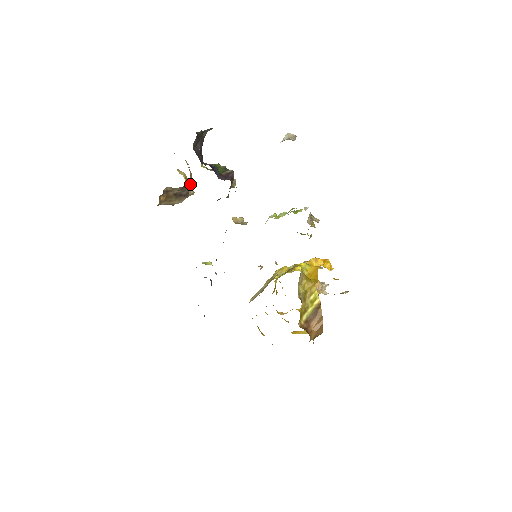
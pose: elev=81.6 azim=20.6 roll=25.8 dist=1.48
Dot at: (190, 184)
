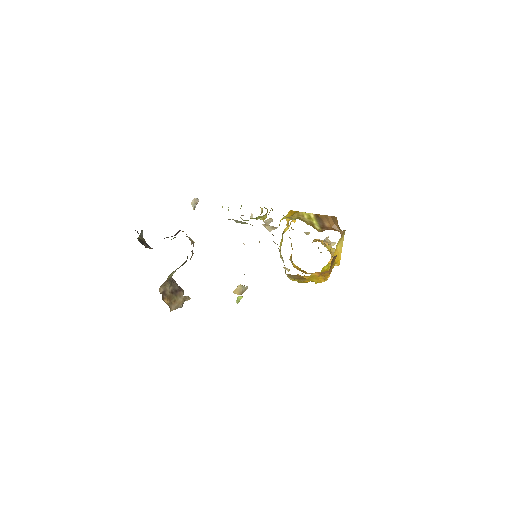
Dot at: (174, 281)
